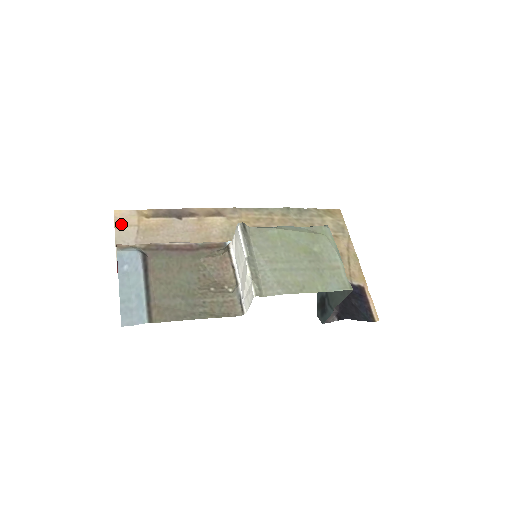
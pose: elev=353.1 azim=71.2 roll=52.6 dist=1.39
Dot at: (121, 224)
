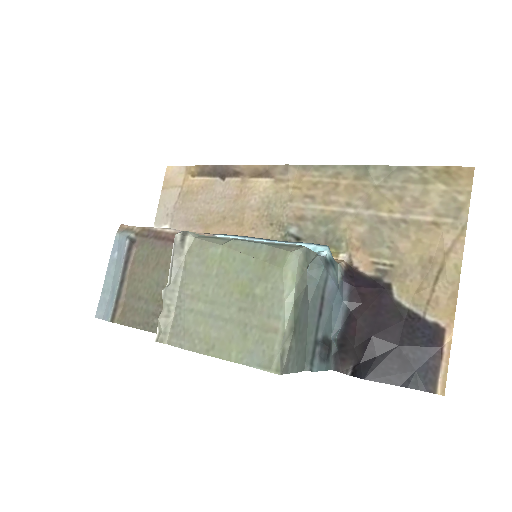
Dot at: (168, 184)
